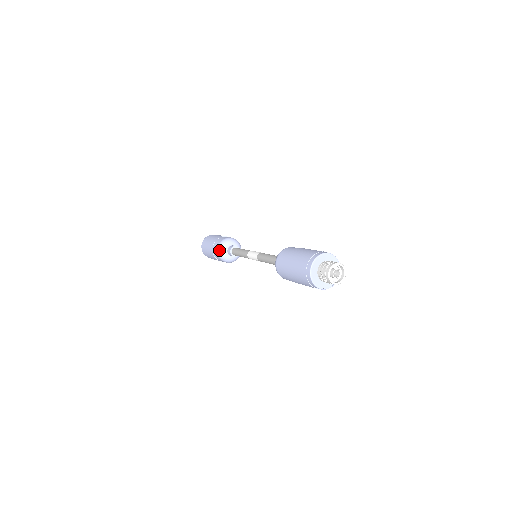
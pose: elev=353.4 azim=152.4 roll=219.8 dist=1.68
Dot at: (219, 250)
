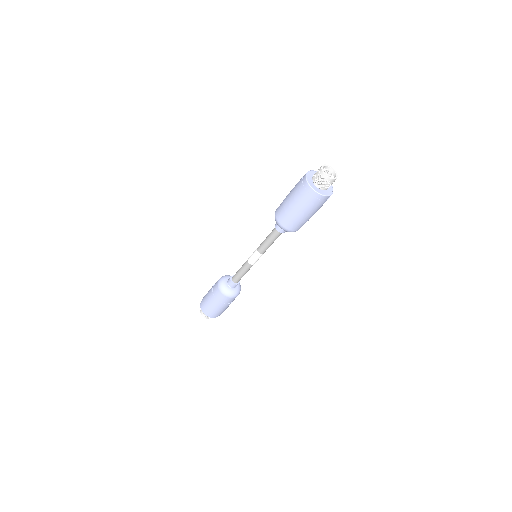
Dot at: (225, 275)
